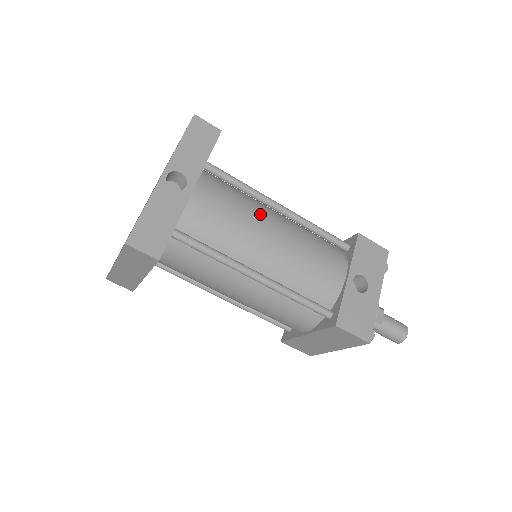
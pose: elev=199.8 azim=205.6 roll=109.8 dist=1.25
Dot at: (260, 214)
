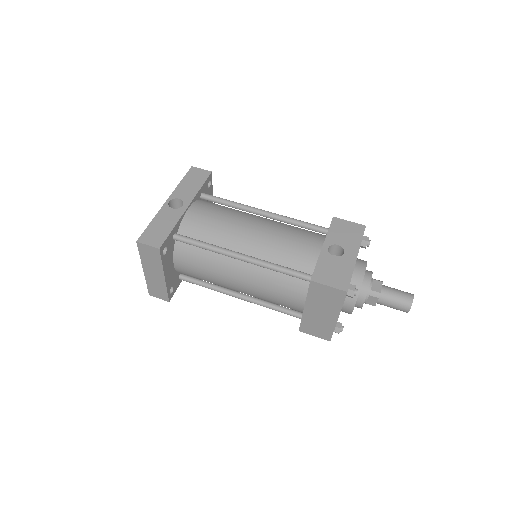
Dot at: (243, 216)
